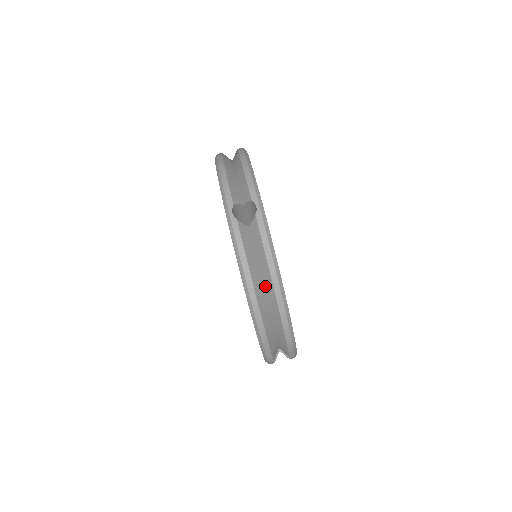
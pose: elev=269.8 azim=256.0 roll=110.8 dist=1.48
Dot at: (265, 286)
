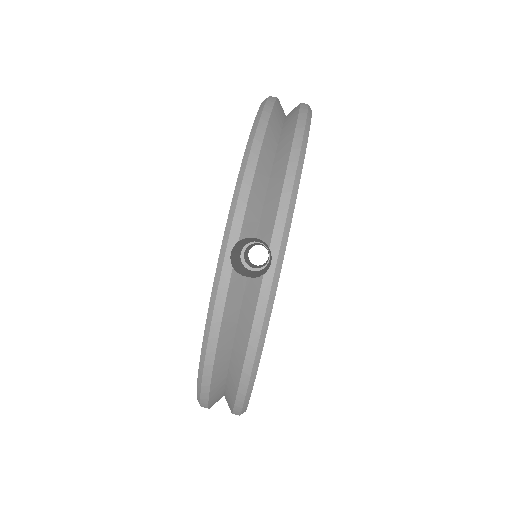
Dot at: (232, 363)
